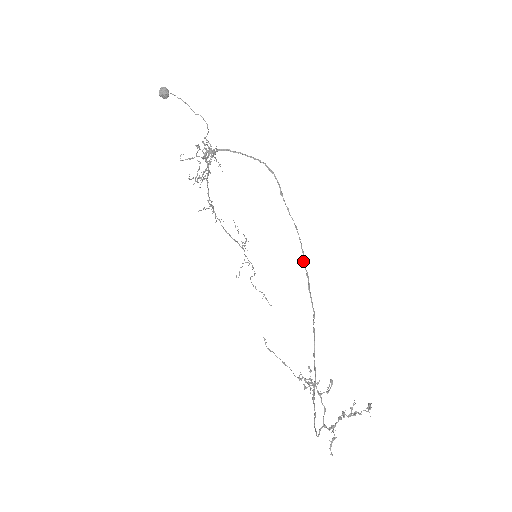
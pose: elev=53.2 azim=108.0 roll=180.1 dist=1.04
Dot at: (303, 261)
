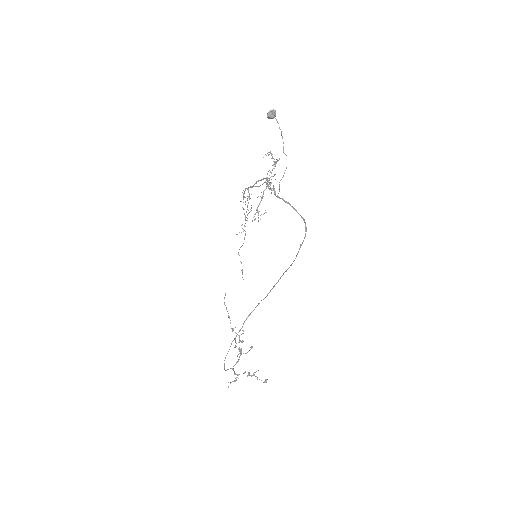
Dot at: (283, 274)
